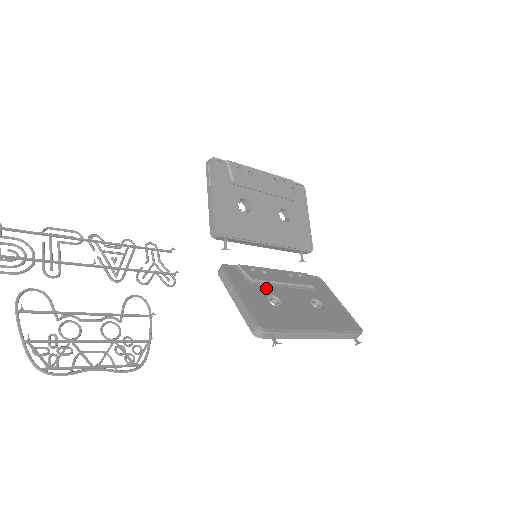
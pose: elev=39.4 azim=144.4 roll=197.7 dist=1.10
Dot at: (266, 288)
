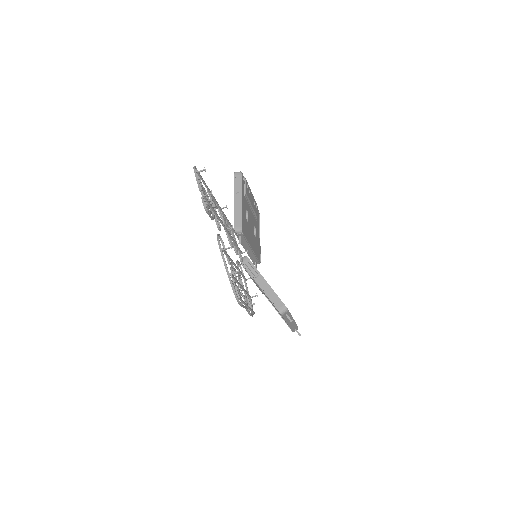
Dot at: occluded
